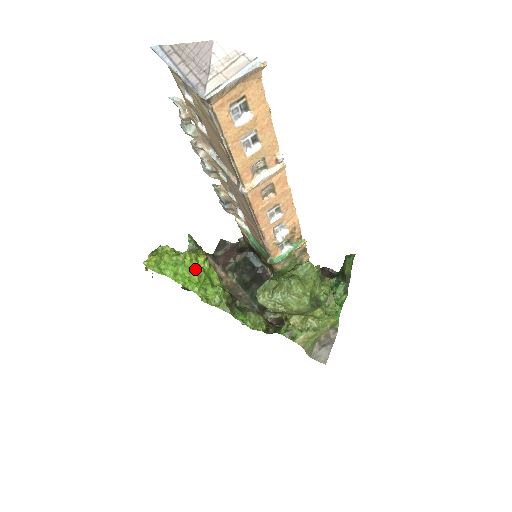
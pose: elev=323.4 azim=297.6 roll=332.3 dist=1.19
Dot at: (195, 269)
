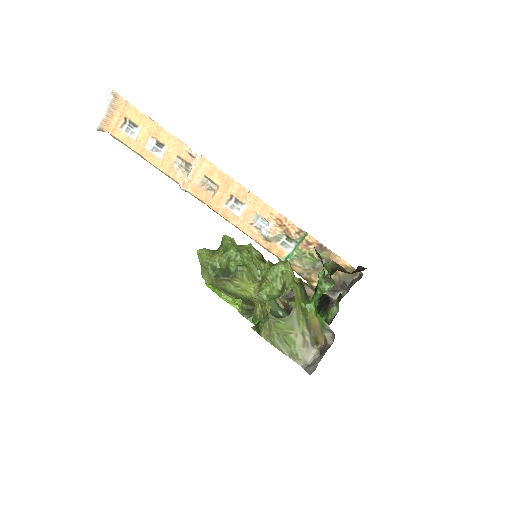
Dot at: occluded
